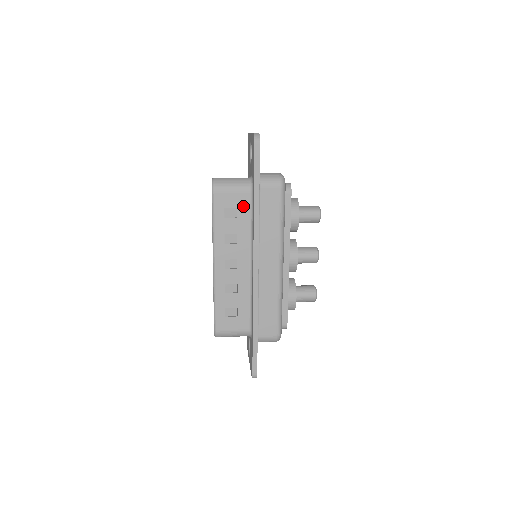
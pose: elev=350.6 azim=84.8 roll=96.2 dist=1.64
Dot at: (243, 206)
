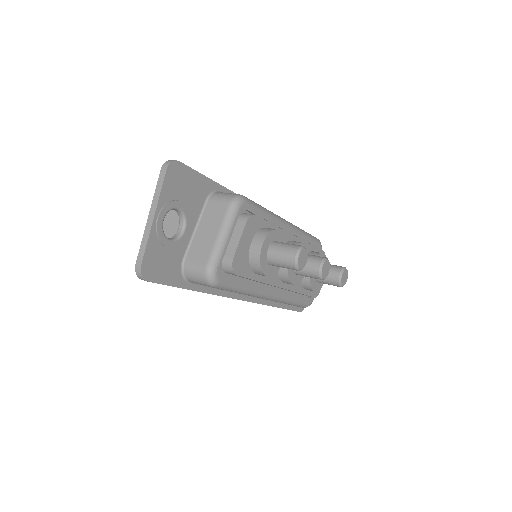
Dot at: occluded
